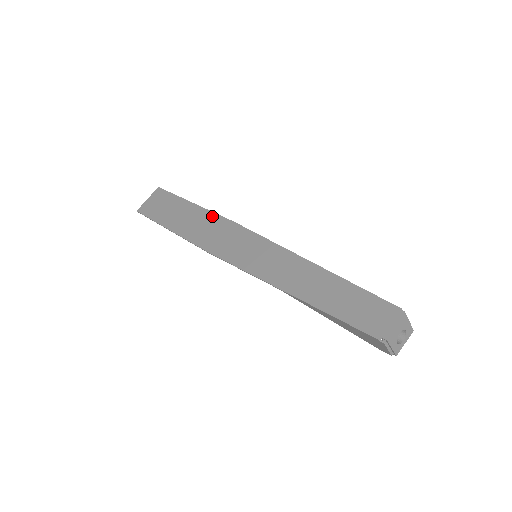
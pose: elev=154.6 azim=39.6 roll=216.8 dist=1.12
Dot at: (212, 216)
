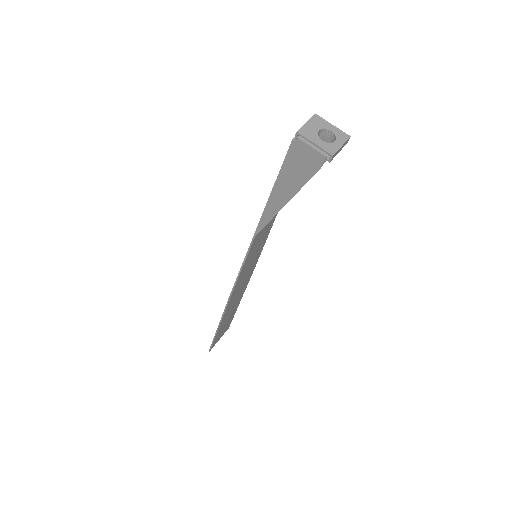
Dot at: occluded
